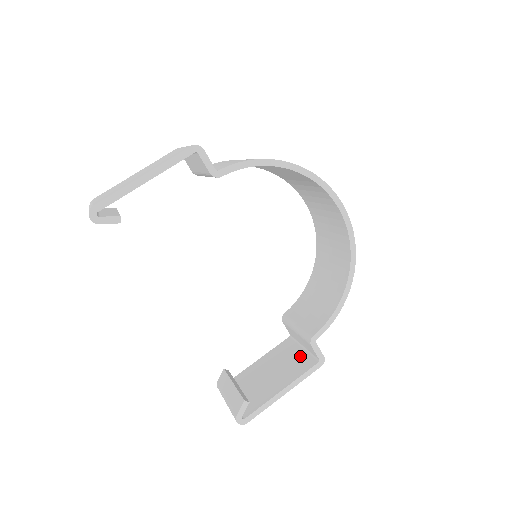
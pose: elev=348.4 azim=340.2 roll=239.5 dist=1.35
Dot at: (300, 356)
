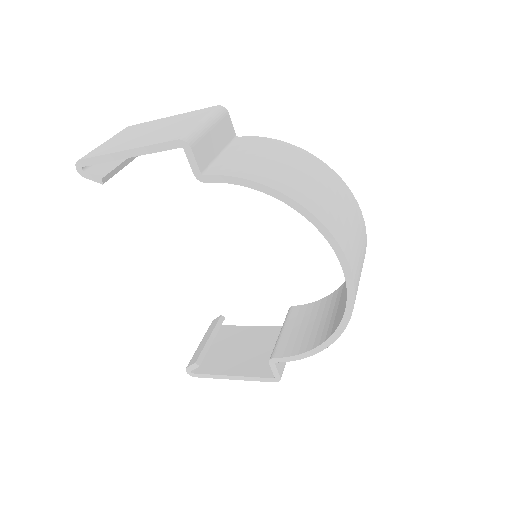
Dot at: occluded
